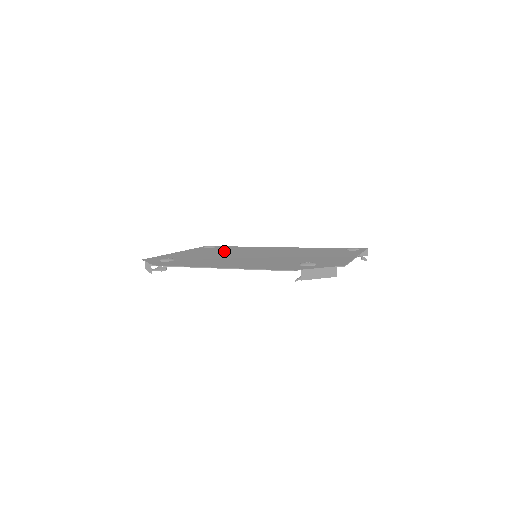
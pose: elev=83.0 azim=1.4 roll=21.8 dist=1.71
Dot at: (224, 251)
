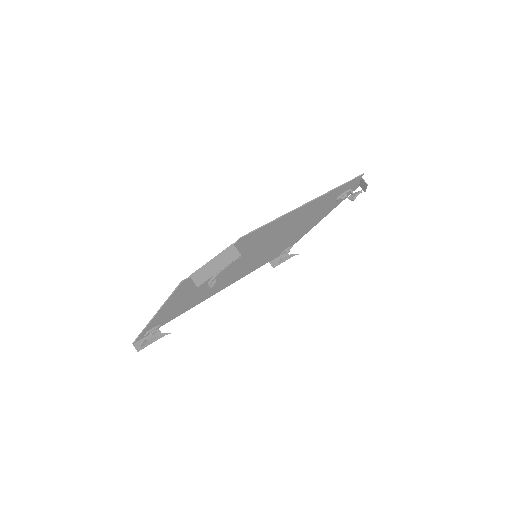
Dot at: occluded
